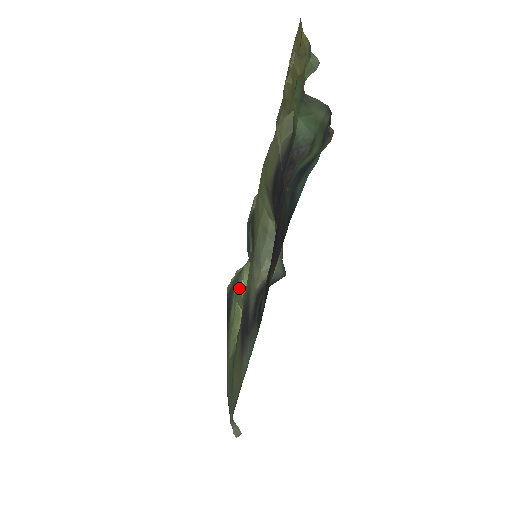
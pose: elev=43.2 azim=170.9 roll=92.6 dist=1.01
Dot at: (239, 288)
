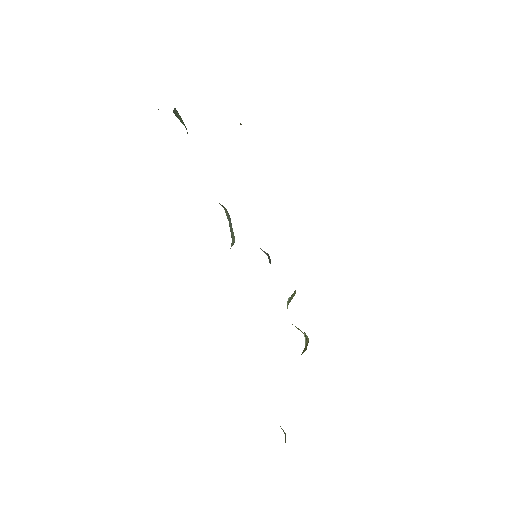
Dot at: occluded
